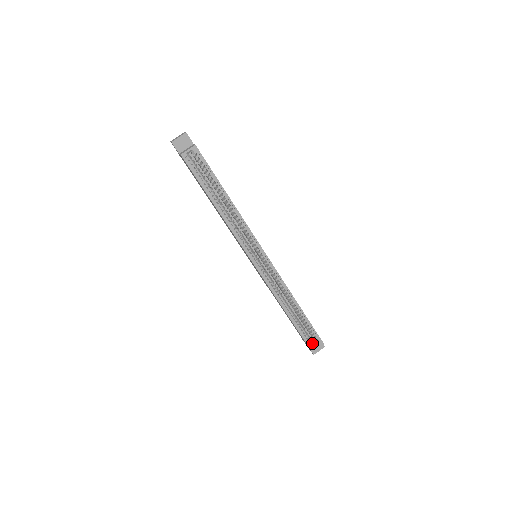
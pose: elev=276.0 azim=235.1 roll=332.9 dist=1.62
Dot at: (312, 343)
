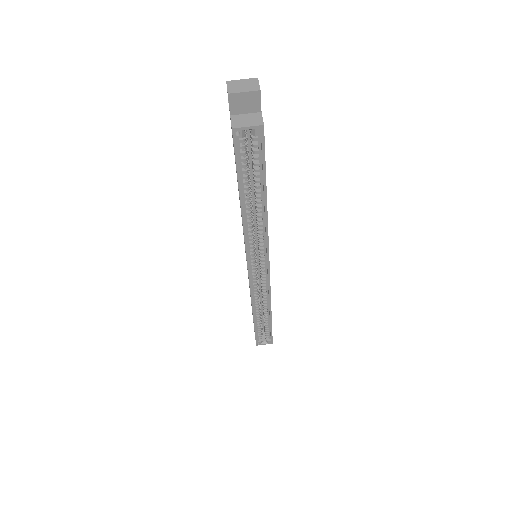
Dot at: (261, 339)
